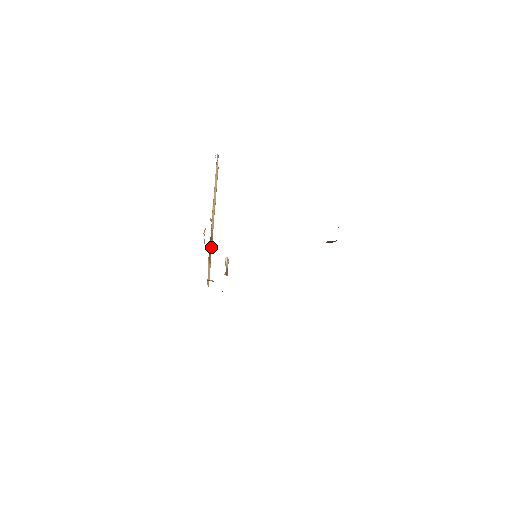
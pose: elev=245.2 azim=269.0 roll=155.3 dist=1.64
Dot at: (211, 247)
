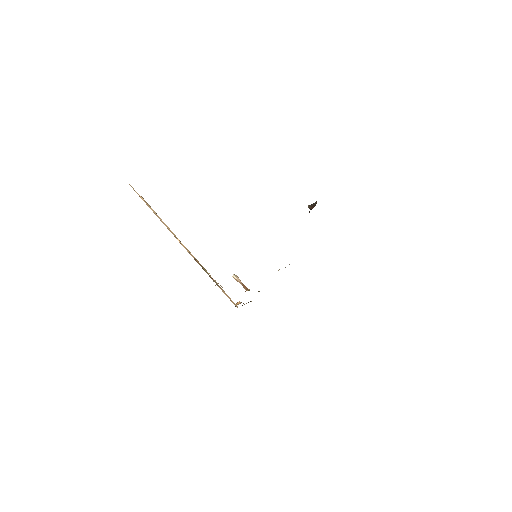
Dot at: (208, 274)
